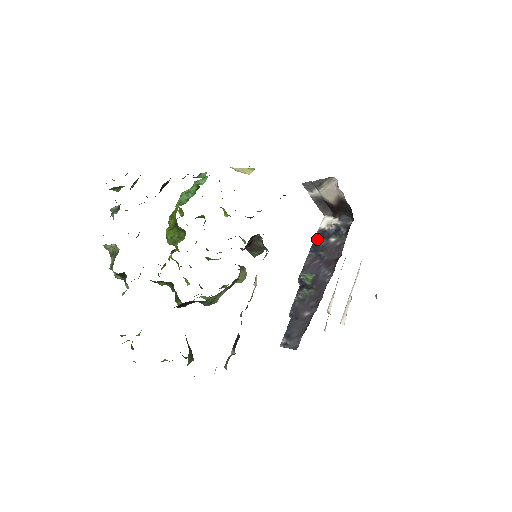
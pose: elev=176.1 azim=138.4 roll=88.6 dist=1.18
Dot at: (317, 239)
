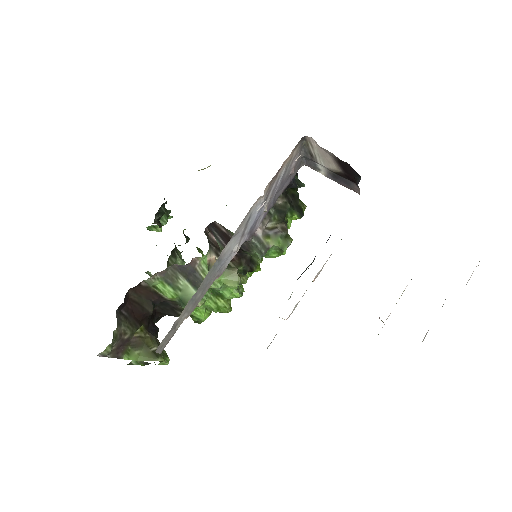
Dot at: occluded
